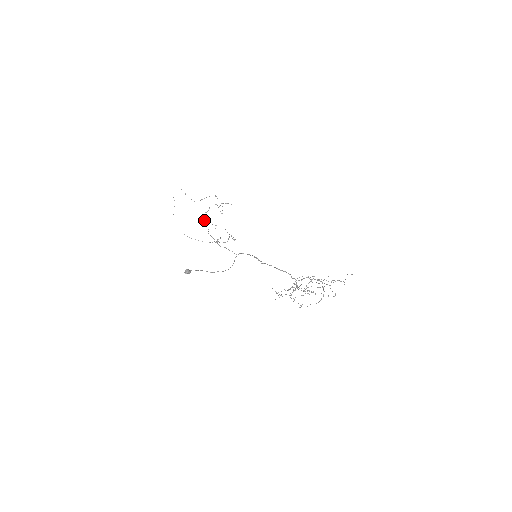
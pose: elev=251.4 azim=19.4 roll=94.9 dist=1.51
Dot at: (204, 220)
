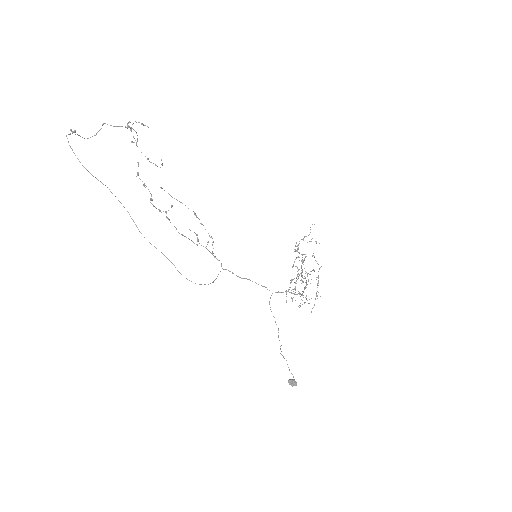
Dot at: (152, 200)
